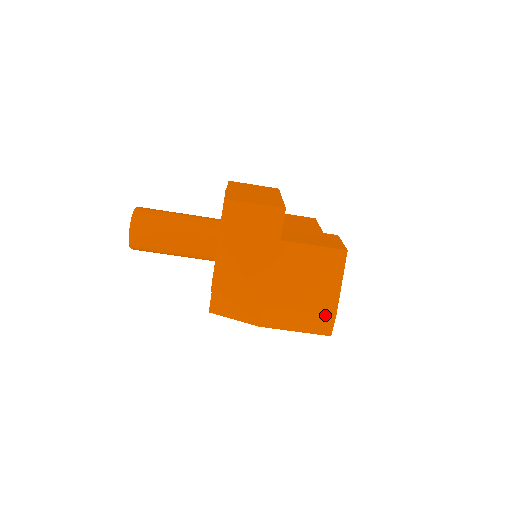
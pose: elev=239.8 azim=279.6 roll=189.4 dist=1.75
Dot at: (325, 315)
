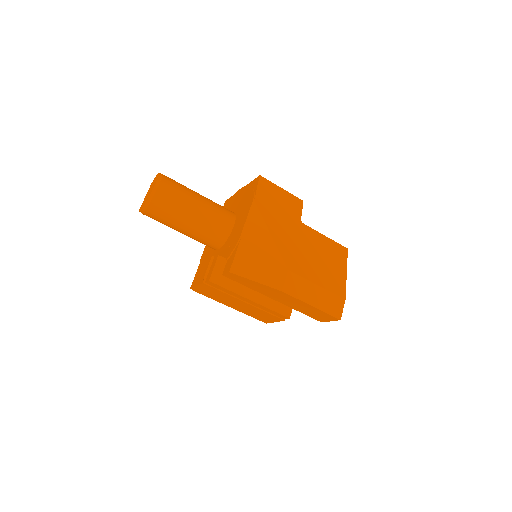
Dot at: (337, 295)
